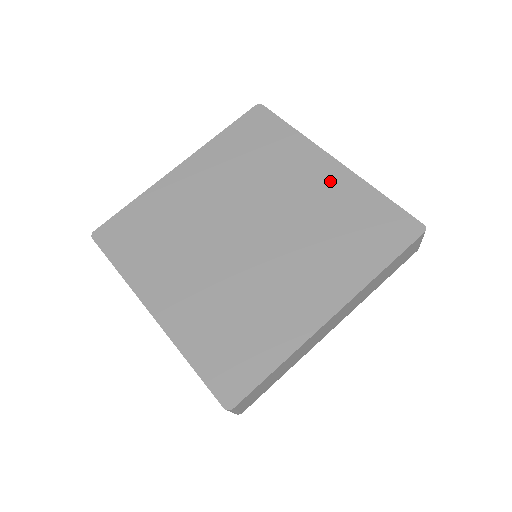
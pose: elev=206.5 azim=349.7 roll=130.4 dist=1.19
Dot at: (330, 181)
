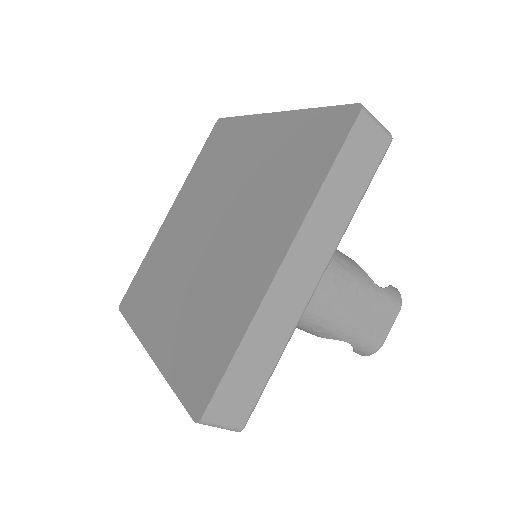
Dot at: (270, 135)
